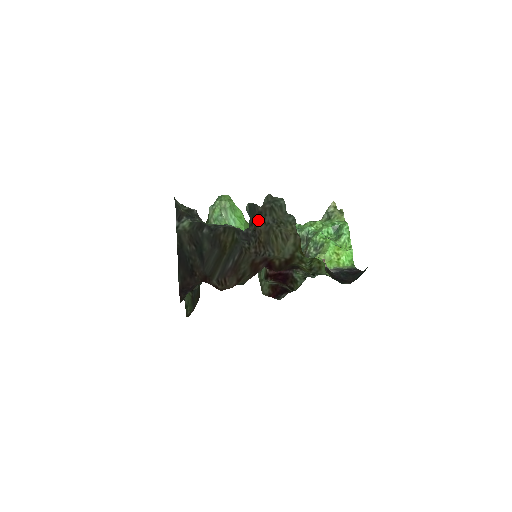
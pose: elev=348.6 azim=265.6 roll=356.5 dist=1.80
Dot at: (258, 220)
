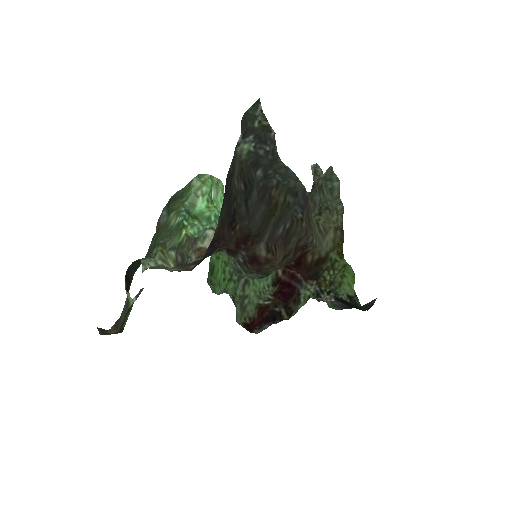
Dot at: occluded
